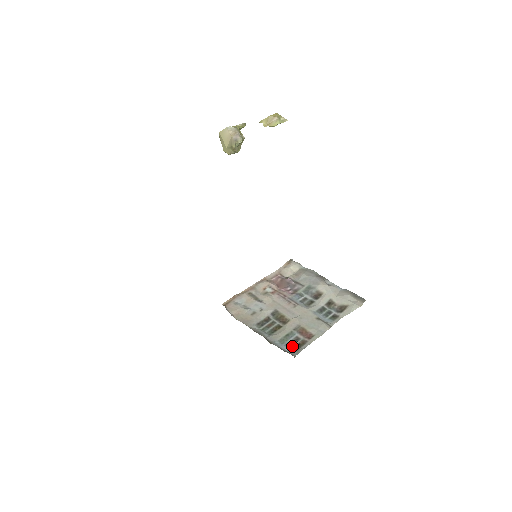
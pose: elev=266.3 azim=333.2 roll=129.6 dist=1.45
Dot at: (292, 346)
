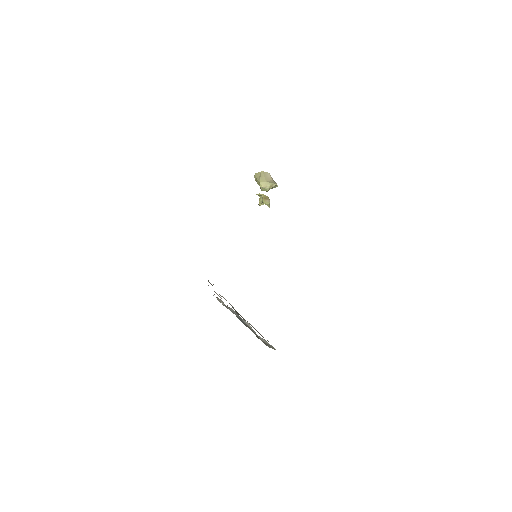
Dot at: occluded
